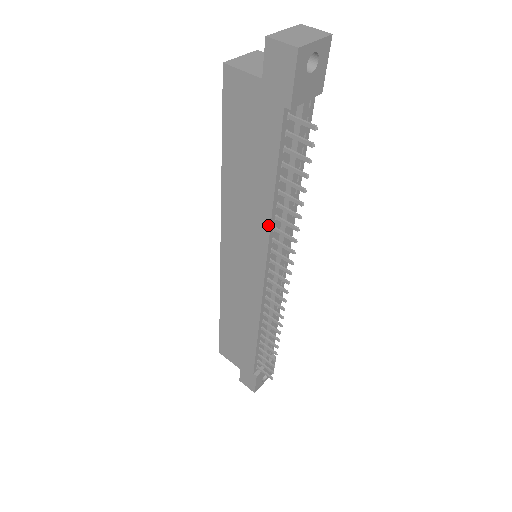
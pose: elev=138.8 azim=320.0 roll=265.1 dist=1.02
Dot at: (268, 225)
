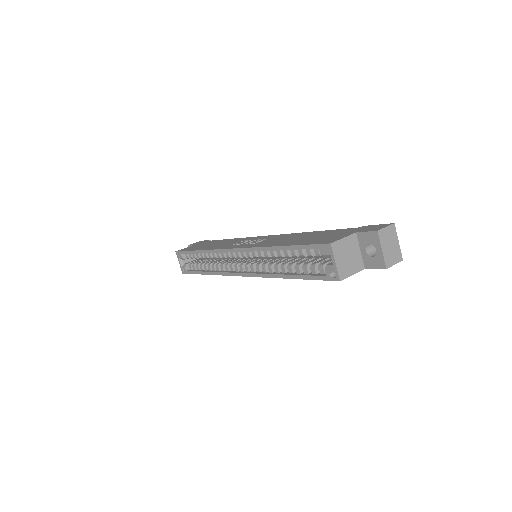
Dot at: occluded
